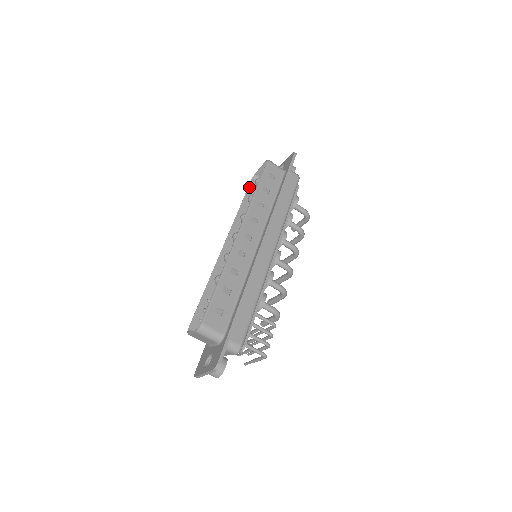
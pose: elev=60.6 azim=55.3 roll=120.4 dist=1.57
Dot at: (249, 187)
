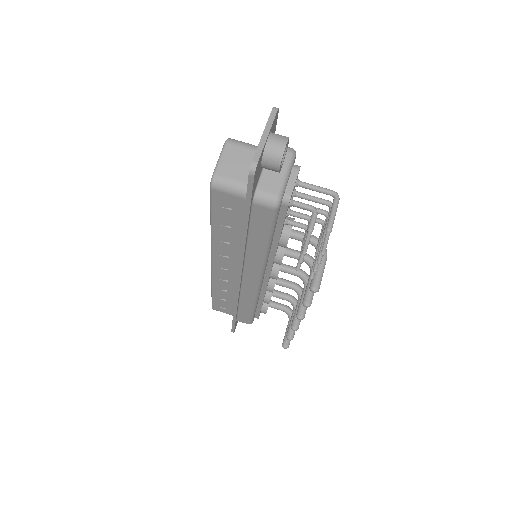
Dot at: (212, 303)
